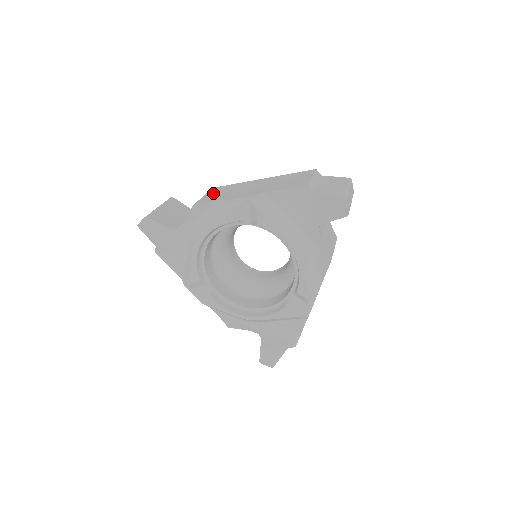
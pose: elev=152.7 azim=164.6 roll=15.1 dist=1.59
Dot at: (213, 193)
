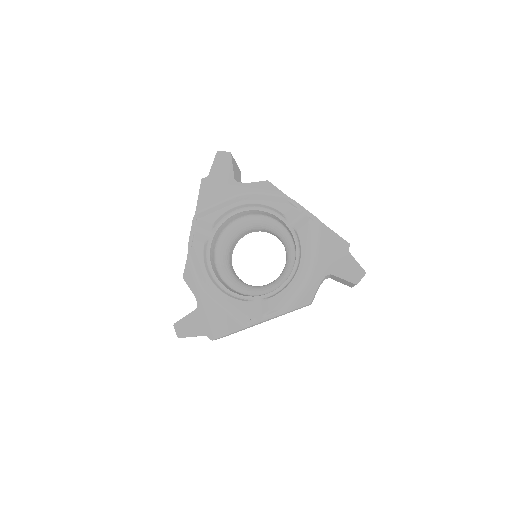
Dot at: occluded
